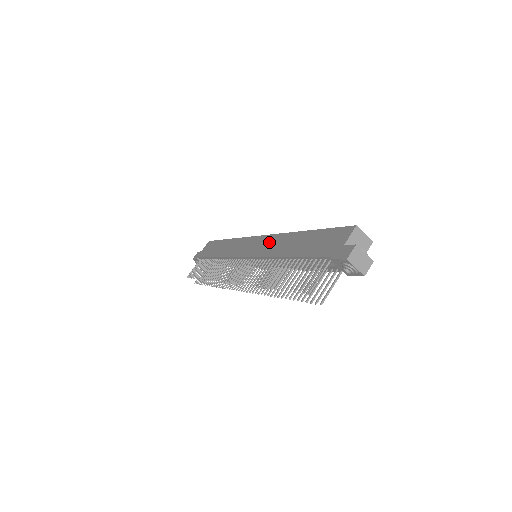
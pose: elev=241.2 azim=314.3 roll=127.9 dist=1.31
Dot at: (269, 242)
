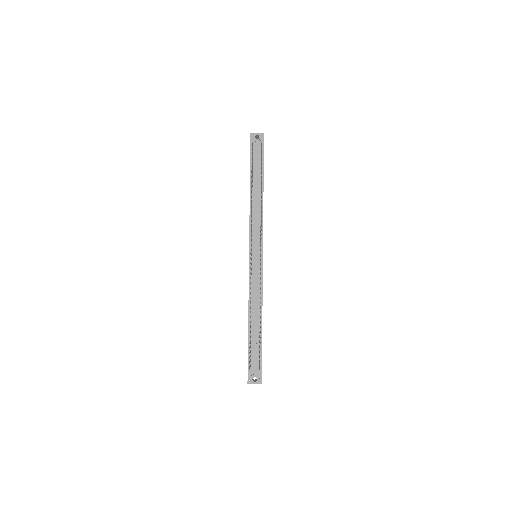
Dot at: occluded
